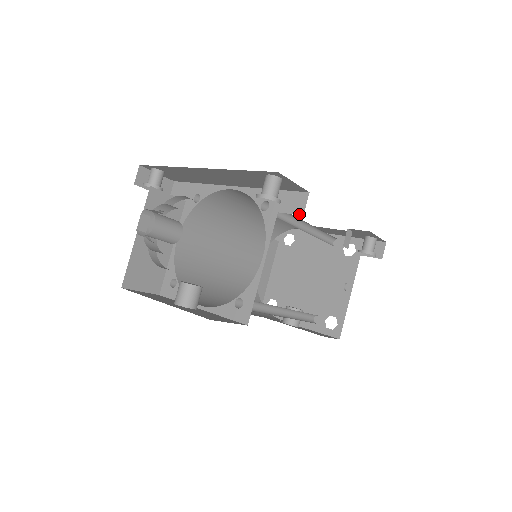
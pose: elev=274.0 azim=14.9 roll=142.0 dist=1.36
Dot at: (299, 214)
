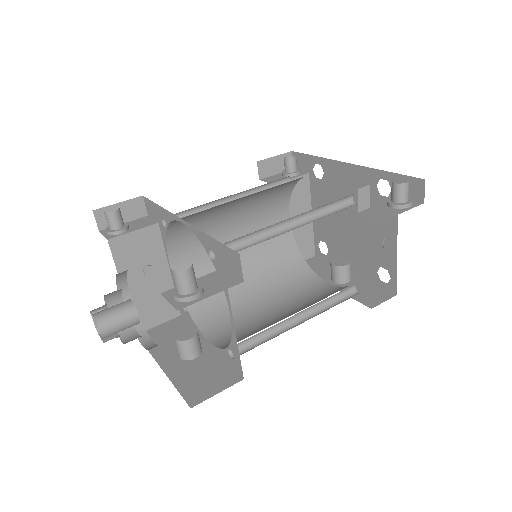
Dot at: (240, 278)
